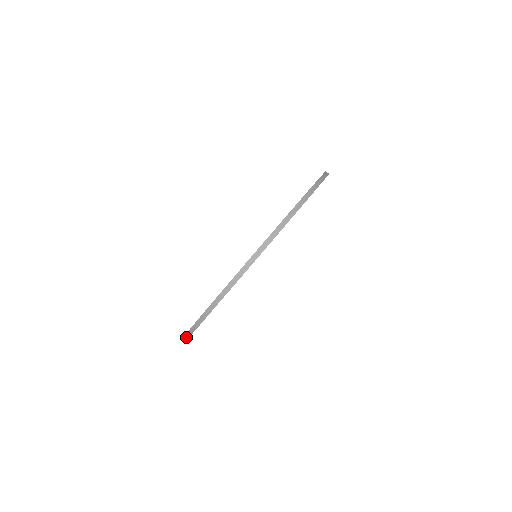
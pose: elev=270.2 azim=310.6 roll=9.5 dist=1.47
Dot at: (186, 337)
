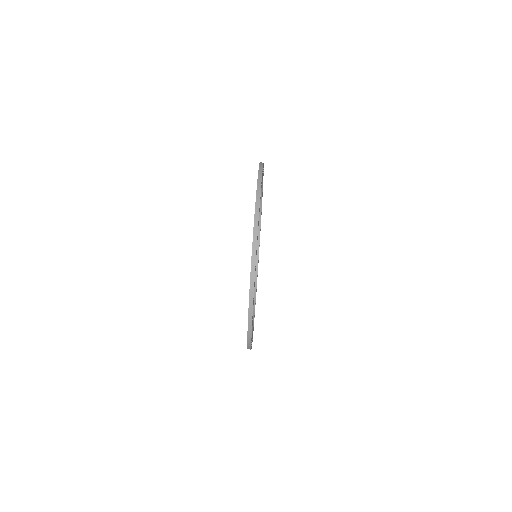
Dot at: occluded
